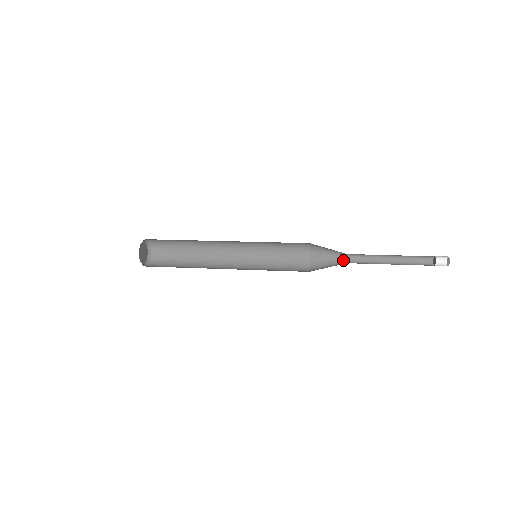
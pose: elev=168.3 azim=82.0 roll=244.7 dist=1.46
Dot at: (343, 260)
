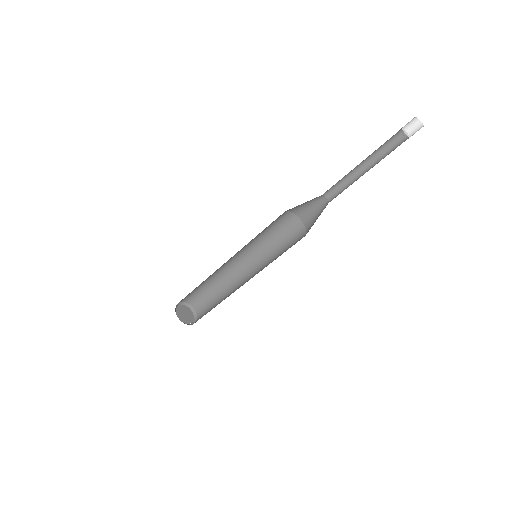
Dot at: (326, 205)
